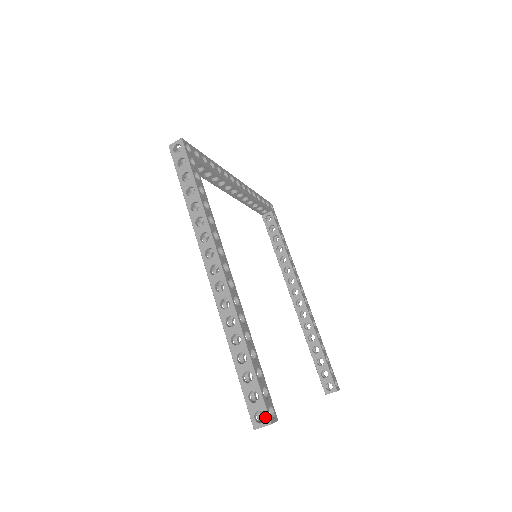
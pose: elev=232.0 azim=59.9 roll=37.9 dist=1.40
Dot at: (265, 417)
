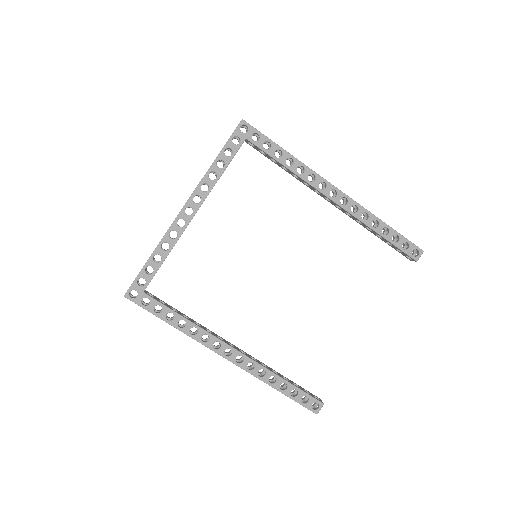
Dot at: (312, 411)
